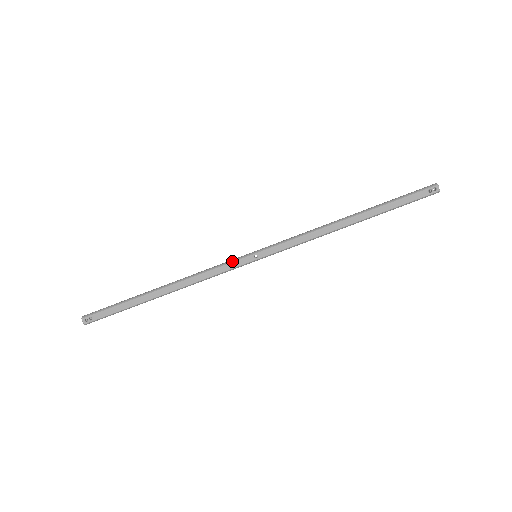
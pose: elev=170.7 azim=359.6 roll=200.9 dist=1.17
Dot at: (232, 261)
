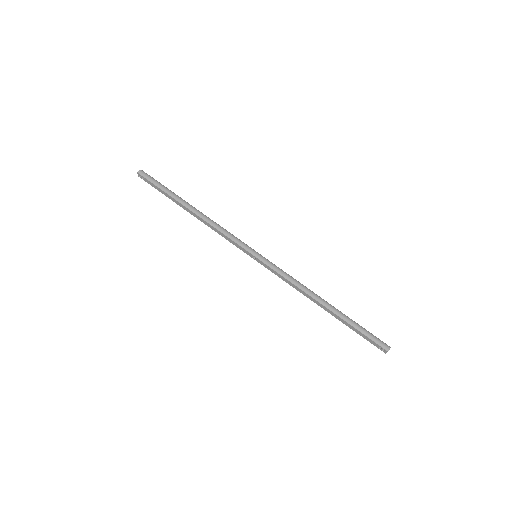
Dot at: (240, 245)
